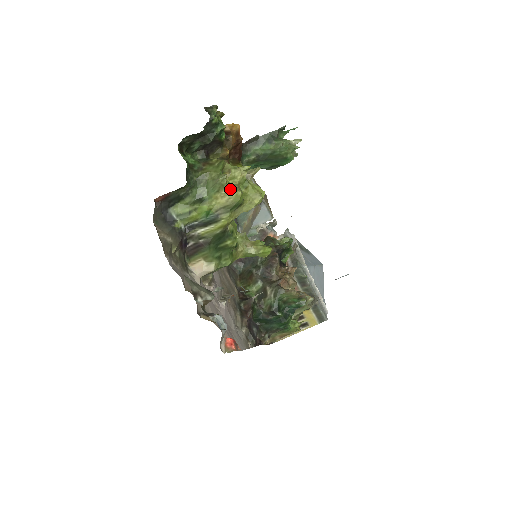
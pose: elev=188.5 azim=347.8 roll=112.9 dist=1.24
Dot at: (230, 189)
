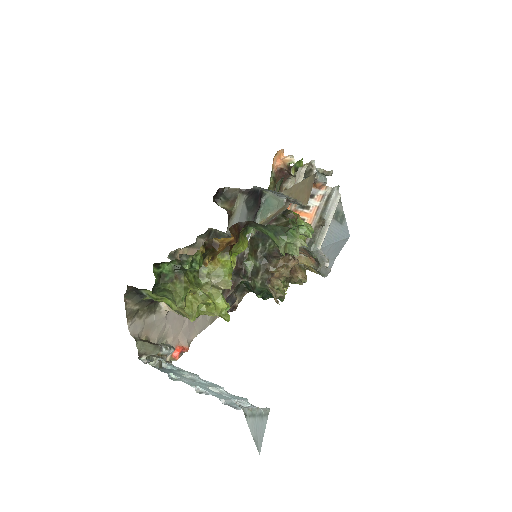
Dot at: (186, 313)
